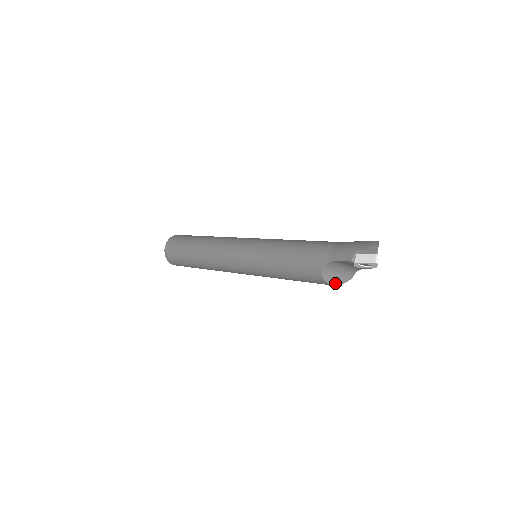
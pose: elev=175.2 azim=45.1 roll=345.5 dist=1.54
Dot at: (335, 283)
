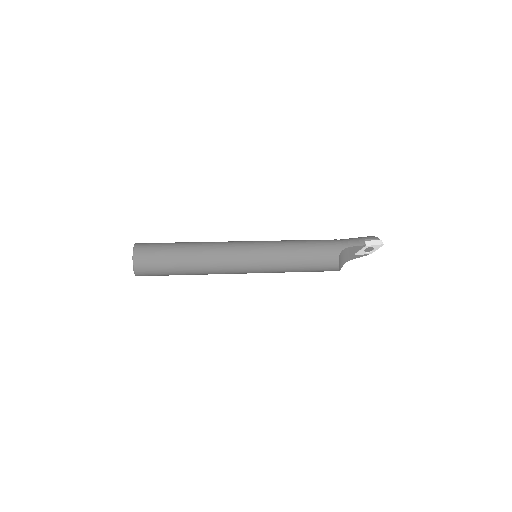
Dot at: (339, 268)
